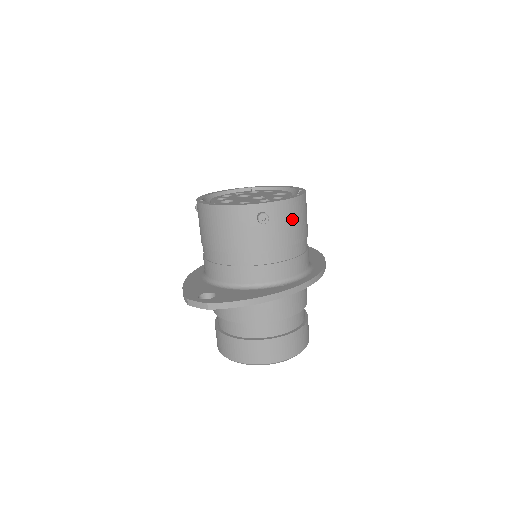
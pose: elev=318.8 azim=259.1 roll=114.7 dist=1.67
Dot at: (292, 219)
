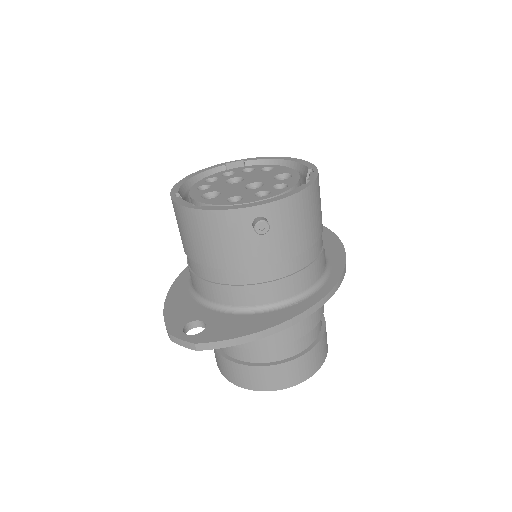
Dot at: (301, 219)
